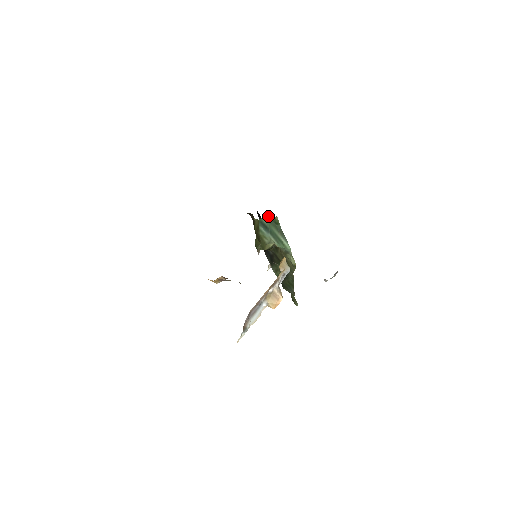
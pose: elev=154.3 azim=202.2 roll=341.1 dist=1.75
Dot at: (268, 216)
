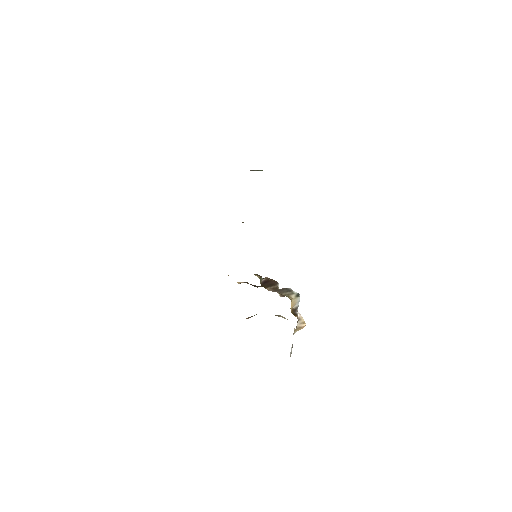
Dot at: occluded
